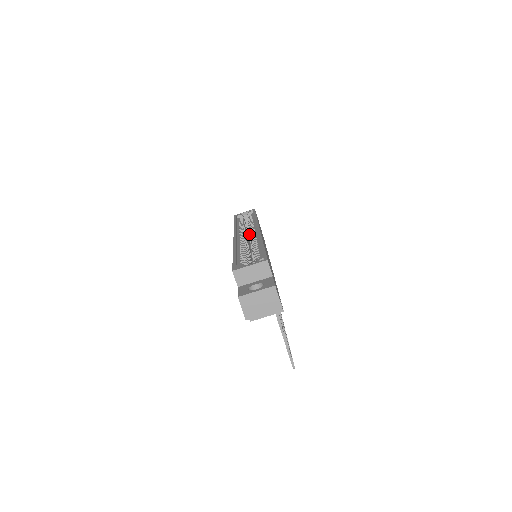
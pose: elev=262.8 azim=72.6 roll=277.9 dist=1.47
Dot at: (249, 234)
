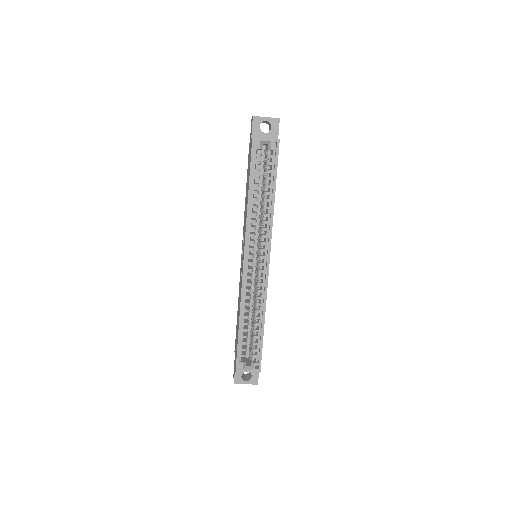
Dot at: occluded
